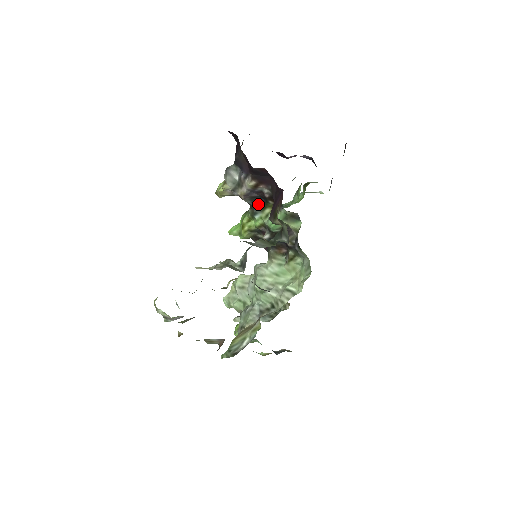
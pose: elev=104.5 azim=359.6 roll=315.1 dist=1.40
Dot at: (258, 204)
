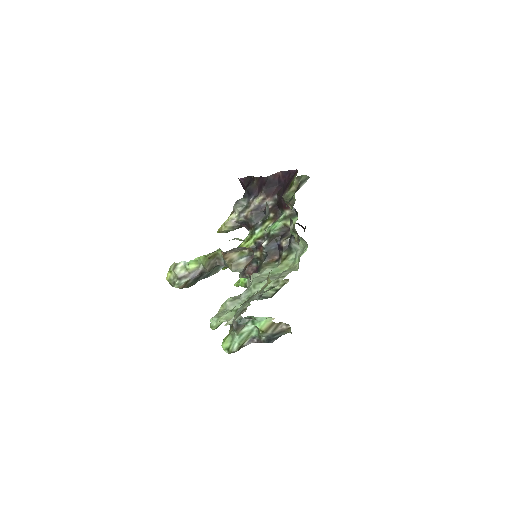
Dot at: (259, 221)
